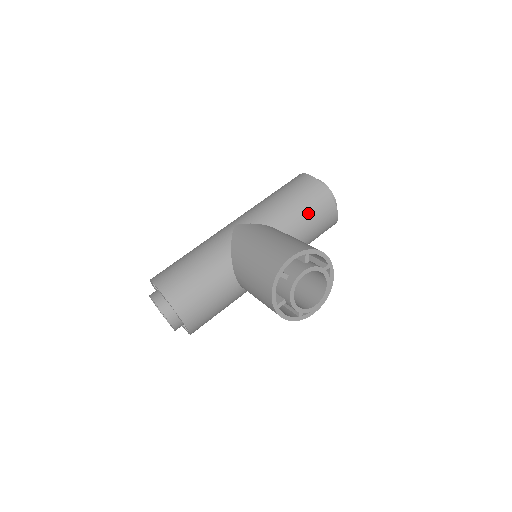
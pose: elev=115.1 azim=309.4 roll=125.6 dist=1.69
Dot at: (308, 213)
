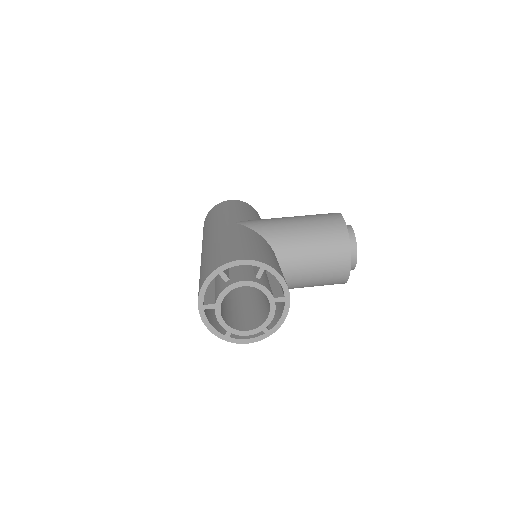
Dot at: occluded
